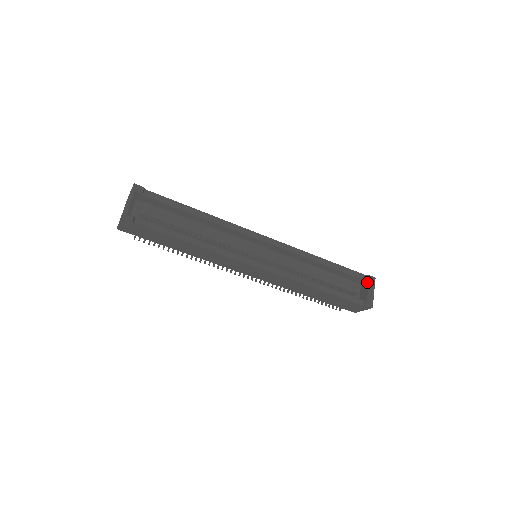
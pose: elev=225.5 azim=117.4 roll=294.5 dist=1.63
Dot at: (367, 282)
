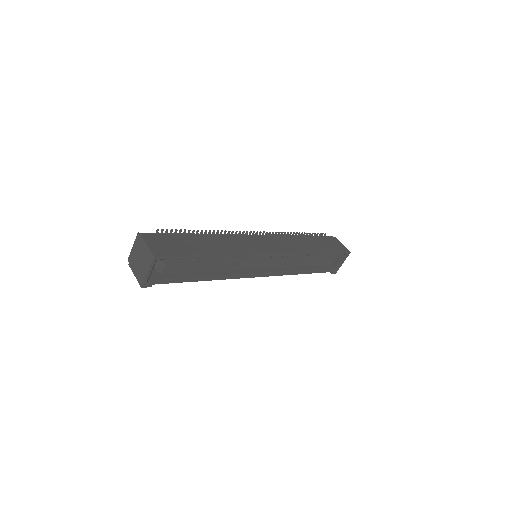
Dot at: (342, 253)
